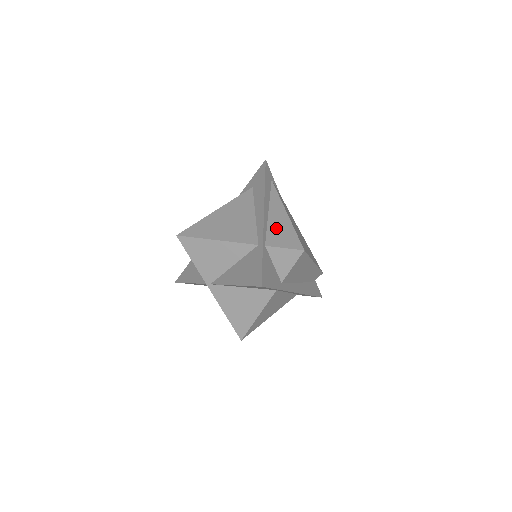
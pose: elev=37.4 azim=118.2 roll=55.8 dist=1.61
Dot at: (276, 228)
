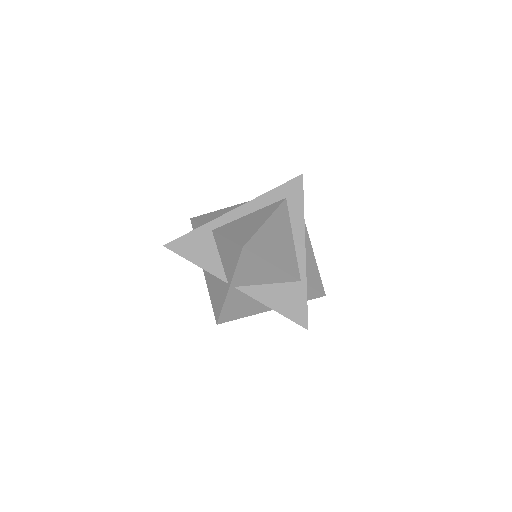
Dot at: (308, 263)
